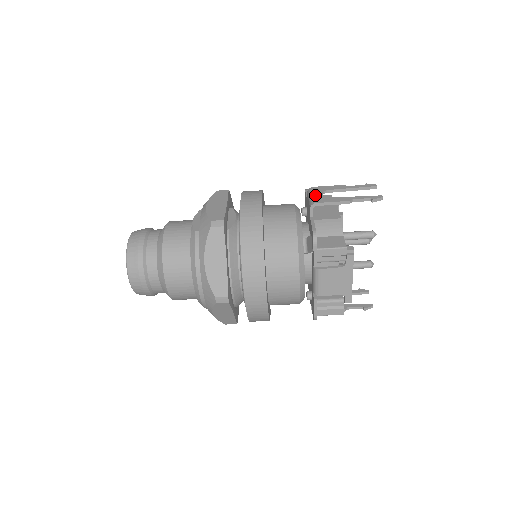
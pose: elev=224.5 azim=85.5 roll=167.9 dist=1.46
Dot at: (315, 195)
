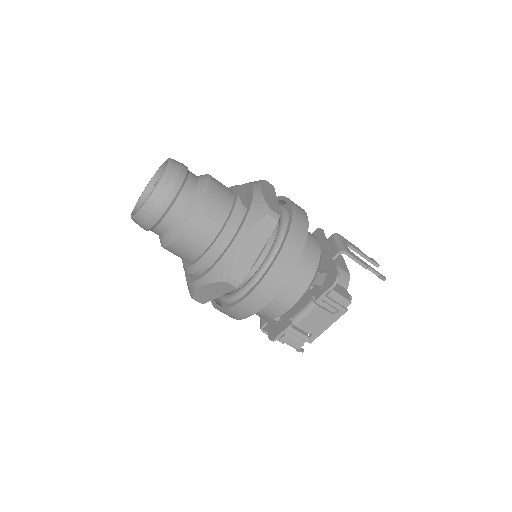
Dot at: (343, 243)
